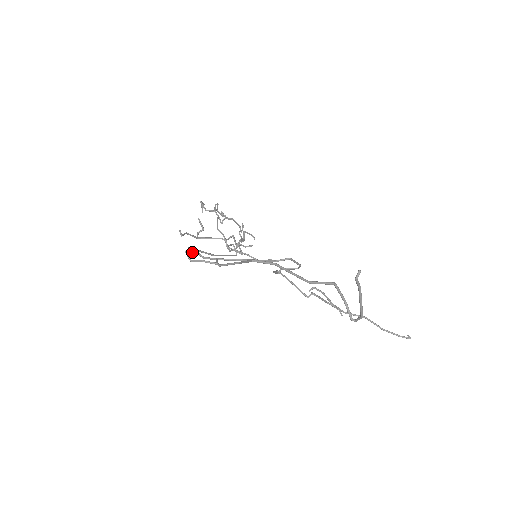
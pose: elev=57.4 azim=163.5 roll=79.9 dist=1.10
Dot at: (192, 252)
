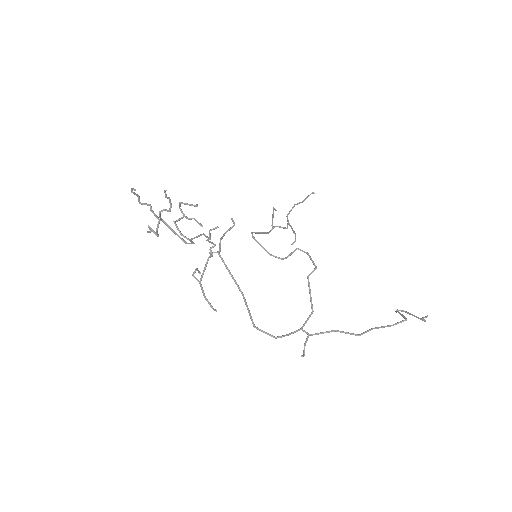
Dot at: occluded
